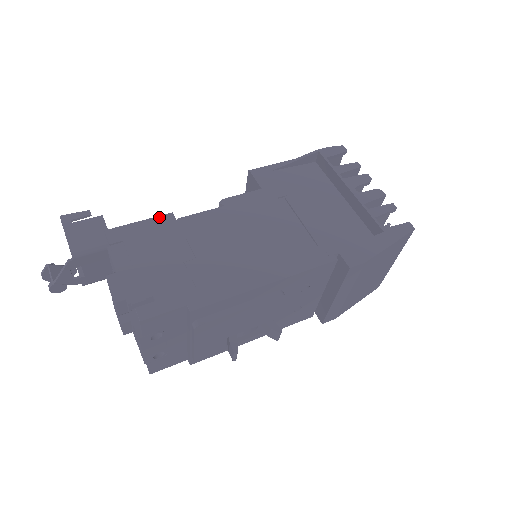
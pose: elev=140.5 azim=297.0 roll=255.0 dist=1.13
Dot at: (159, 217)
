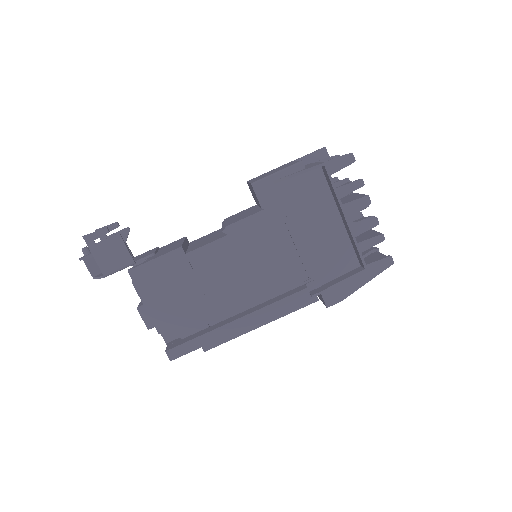
Dot at: (171, 253)
